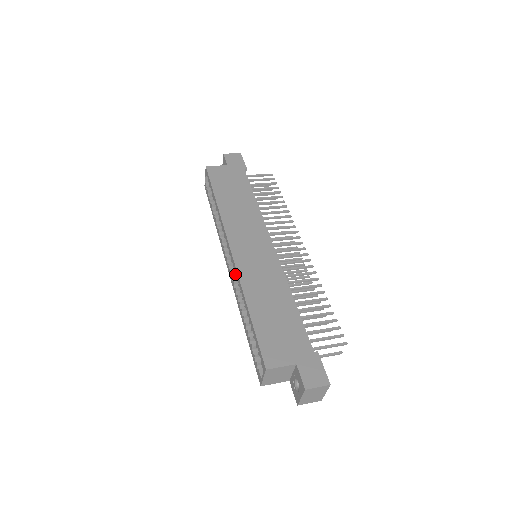
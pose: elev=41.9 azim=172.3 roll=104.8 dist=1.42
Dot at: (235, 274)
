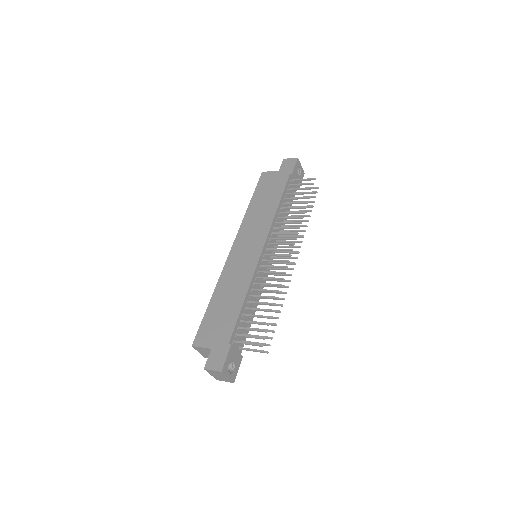
Dot at: occluded
